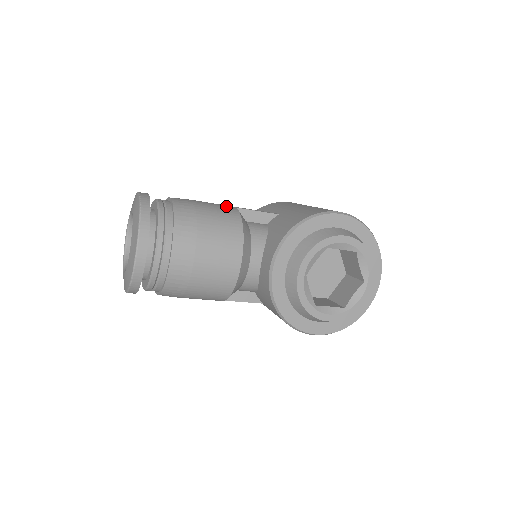
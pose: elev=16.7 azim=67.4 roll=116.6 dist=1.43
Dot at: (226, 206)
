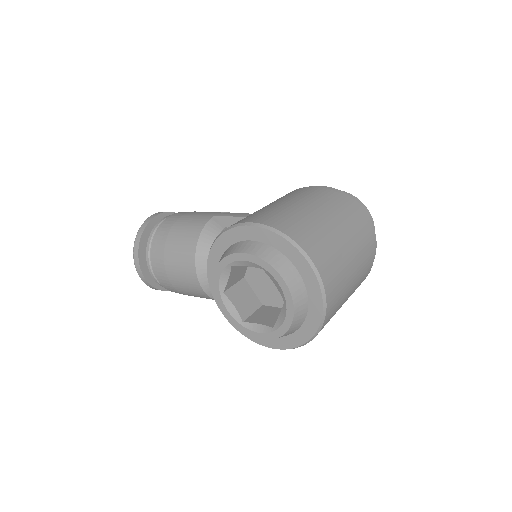
Dot at: (204, 217)
